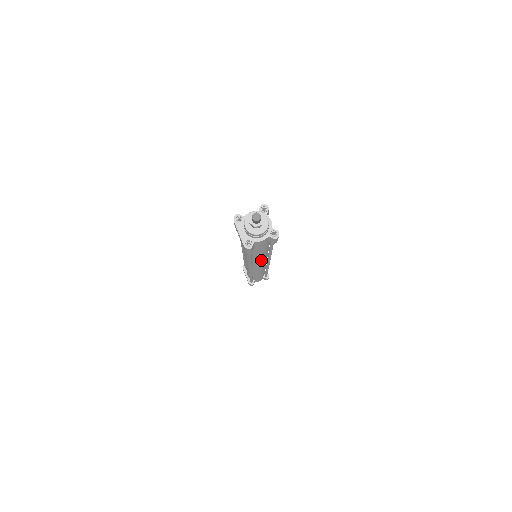
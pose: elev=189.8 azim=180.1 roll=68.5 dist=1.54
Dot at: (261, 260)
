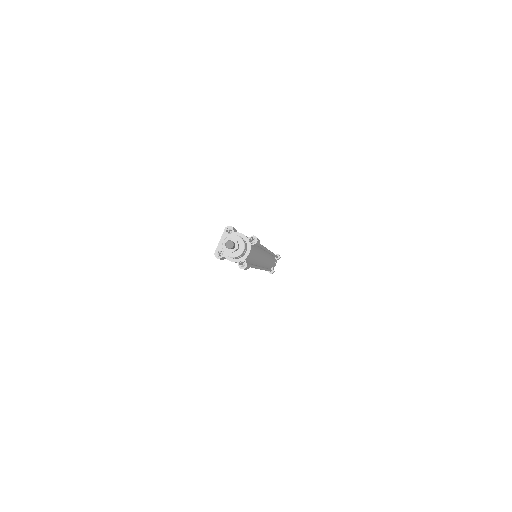
Dot at: occluded
